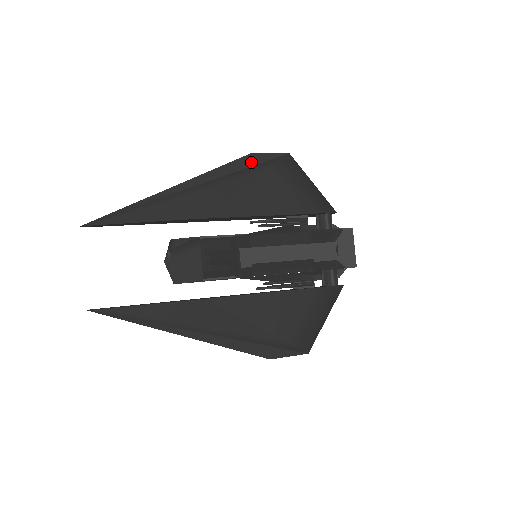
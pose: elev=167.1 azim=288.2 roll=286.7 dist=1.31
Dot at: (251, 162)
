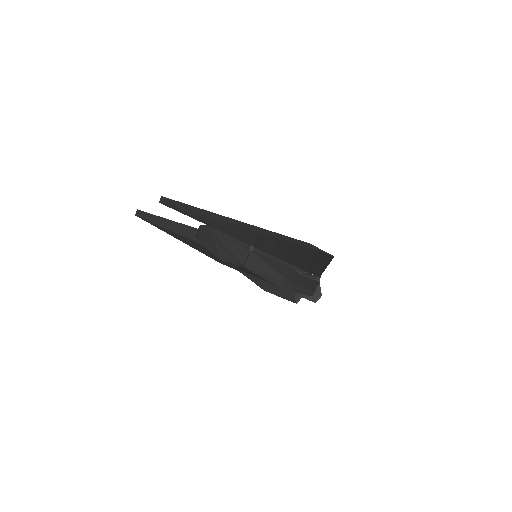
Dot at: occluded
